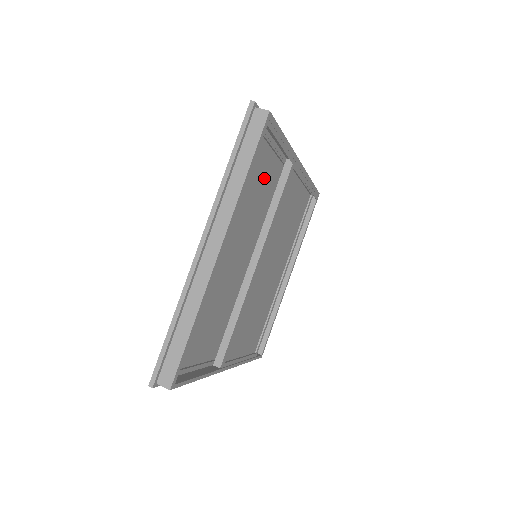
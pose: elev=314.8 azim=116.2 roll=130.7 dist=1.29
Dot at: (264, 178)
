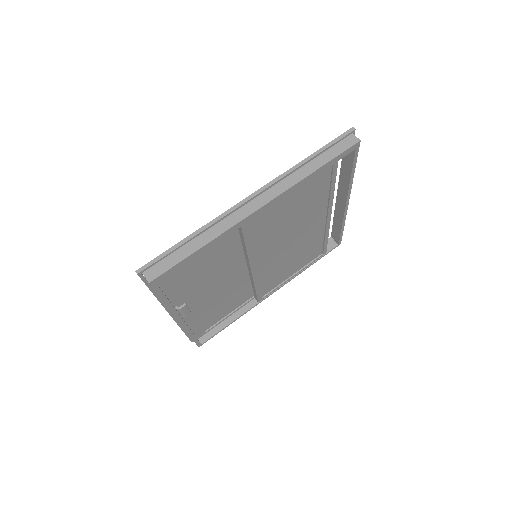
Dot at: (211, 251)
